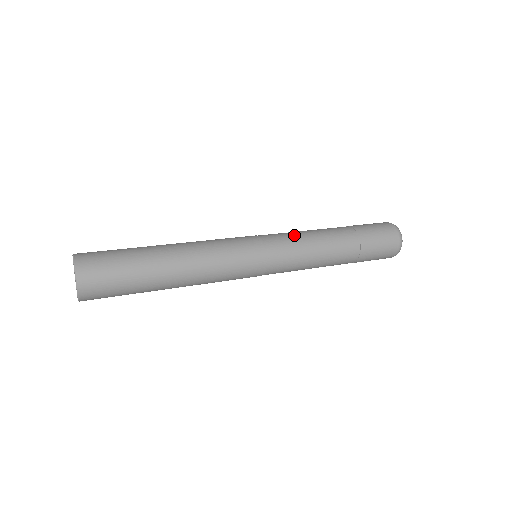
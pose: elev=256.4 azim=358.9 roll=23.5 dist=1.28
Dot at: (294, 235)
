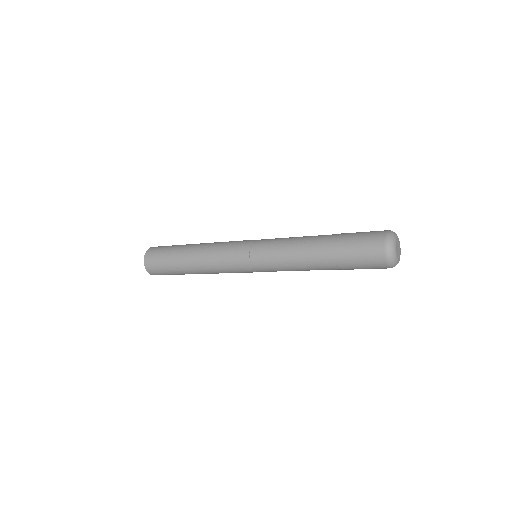
Dot at: (277, 249)
